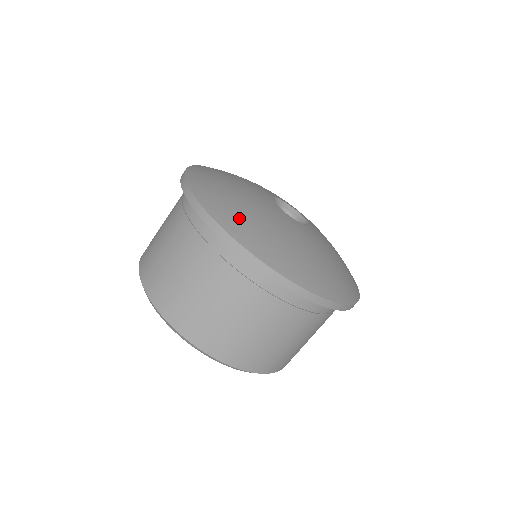
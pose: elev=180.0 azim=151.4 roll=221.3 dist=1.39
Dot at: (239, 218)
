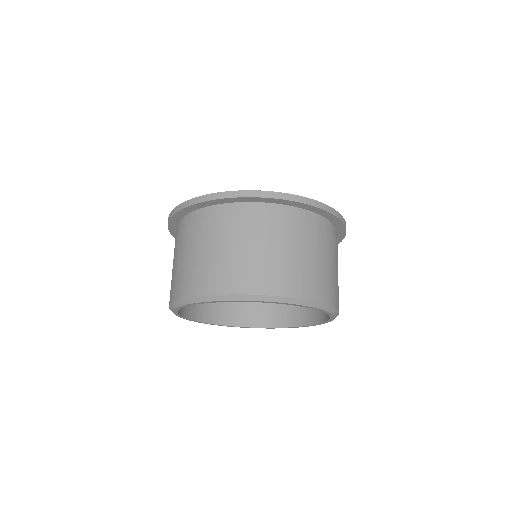
Dot at: occluded
